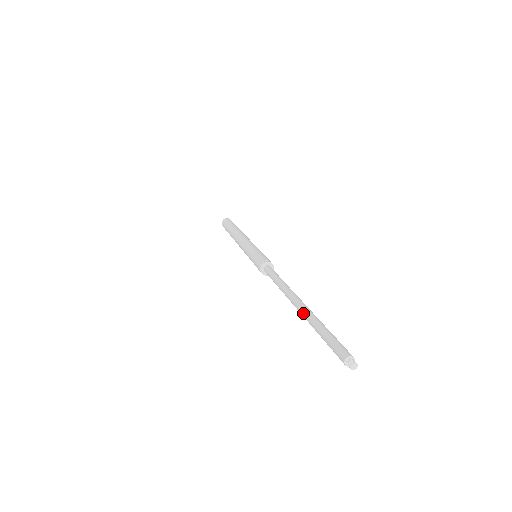
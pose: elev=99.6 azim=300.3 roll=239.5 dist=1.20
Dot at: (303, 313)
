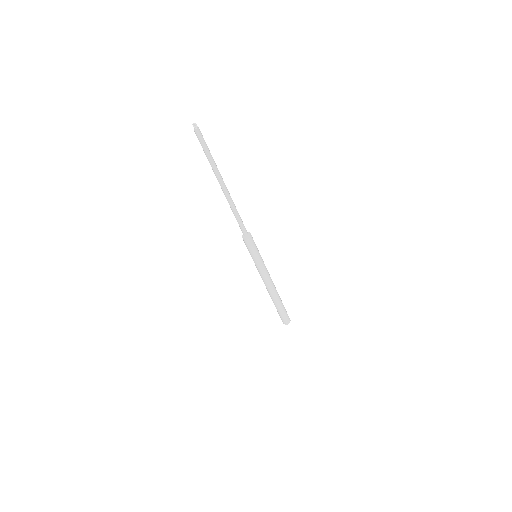
Dot at: (215, 175)
